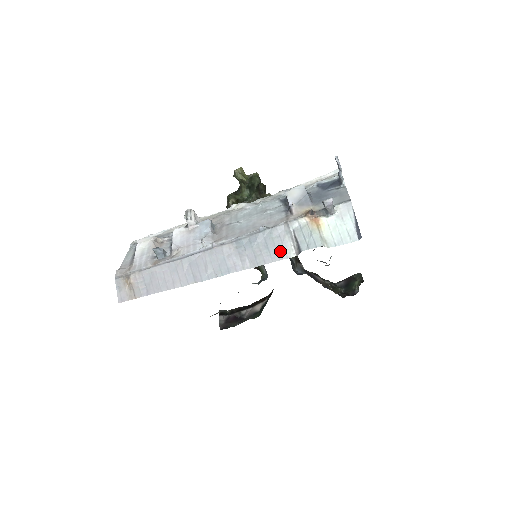
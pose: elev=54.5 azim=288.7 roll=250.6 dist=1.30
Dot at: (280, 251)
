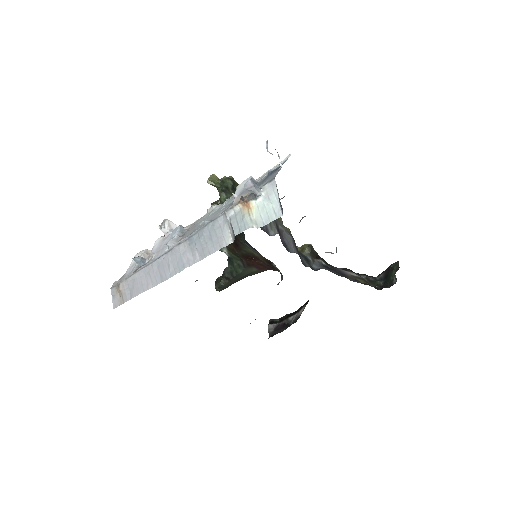
Dot at: (221, 240)
